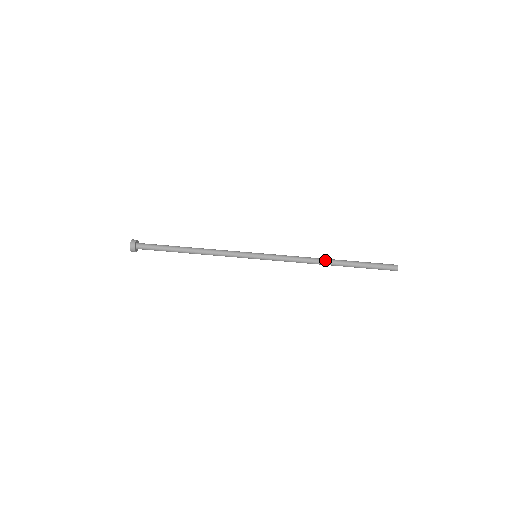
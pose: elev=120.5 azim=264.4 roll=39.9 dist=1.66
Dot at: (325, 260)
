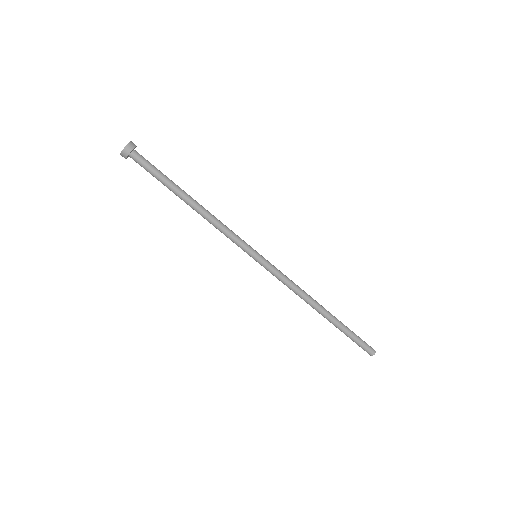
Dot at: (319, 305)
